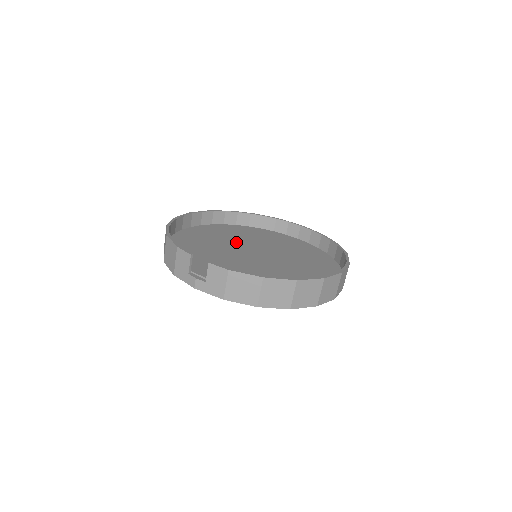
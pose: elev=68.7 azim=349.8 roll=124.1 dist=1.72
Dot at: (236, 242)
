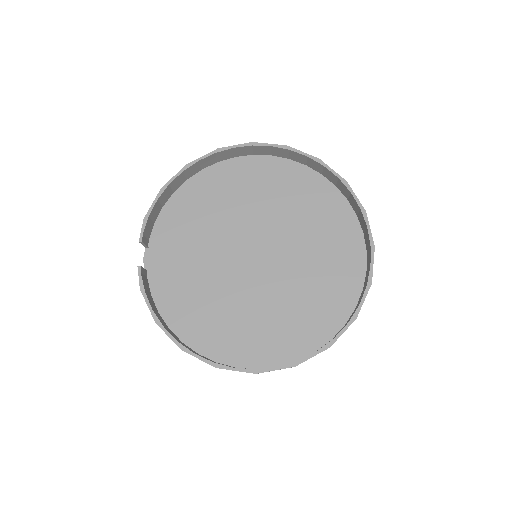
Dot at: (265, 217)
